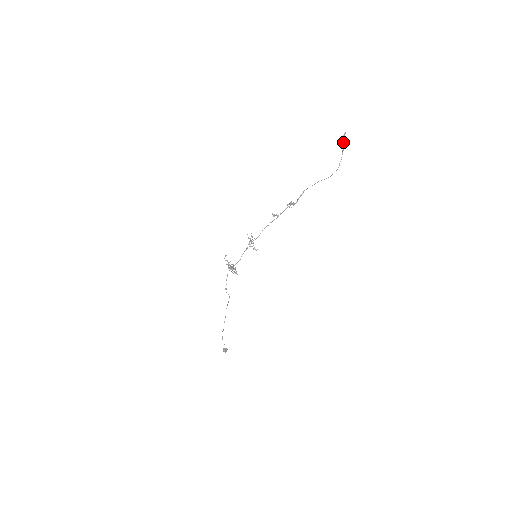
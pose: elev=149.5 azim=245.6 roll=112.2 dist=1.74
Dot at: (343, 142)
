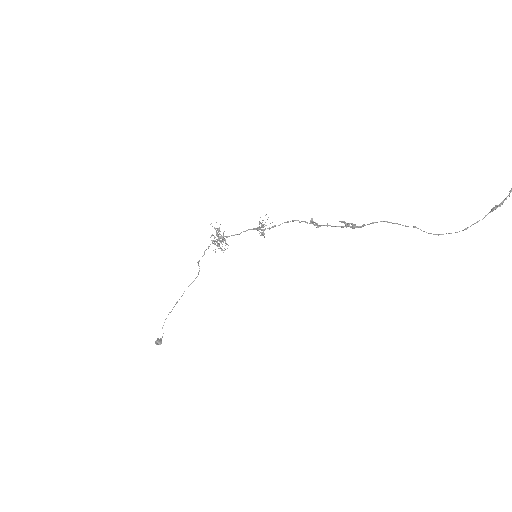
Dot at: out of frame
